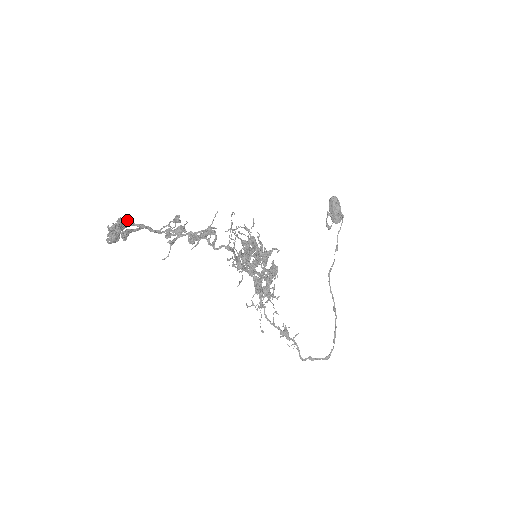
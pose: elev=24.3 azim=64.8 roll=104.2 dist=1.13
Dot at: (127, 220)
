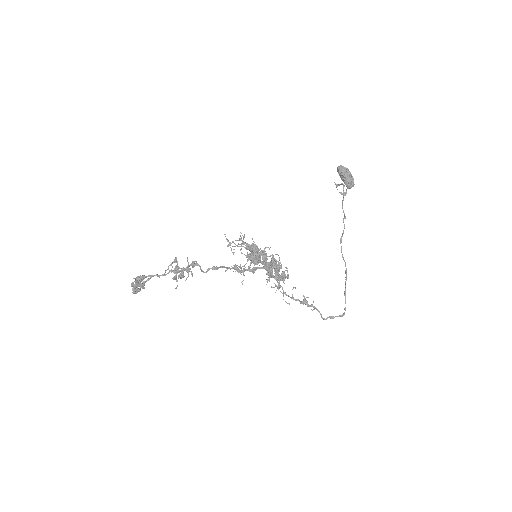
Dot at: (140, 277)
